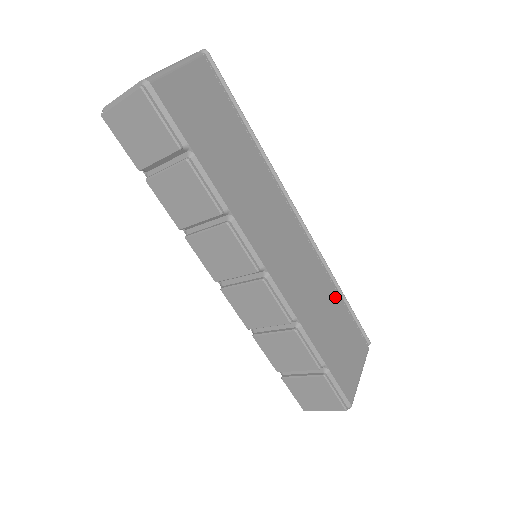
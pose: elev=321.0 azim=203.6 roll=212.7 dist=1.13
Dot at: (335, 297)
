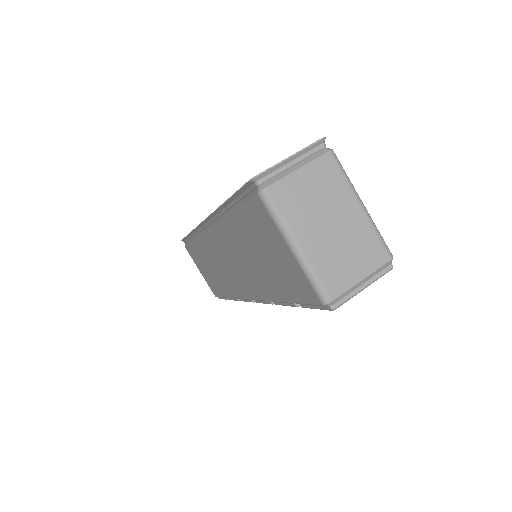
Dot at: occluded
